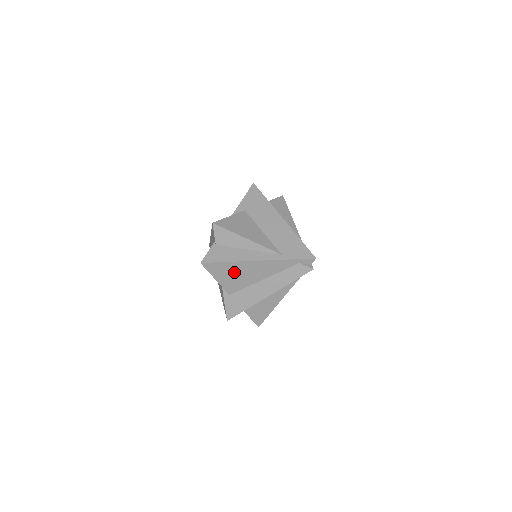
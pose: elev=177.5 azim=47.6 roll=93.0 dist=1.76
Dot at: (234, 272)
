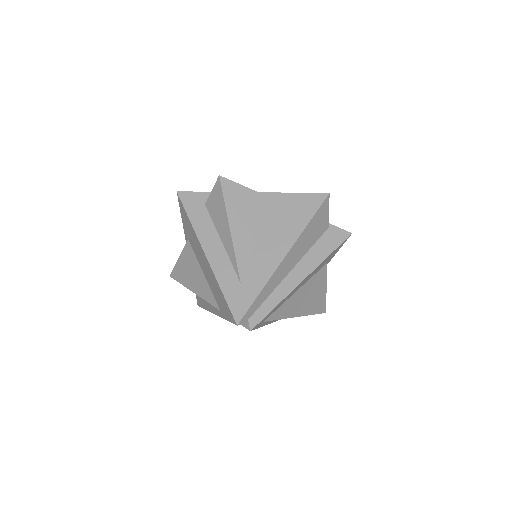
Dot at: occluded
